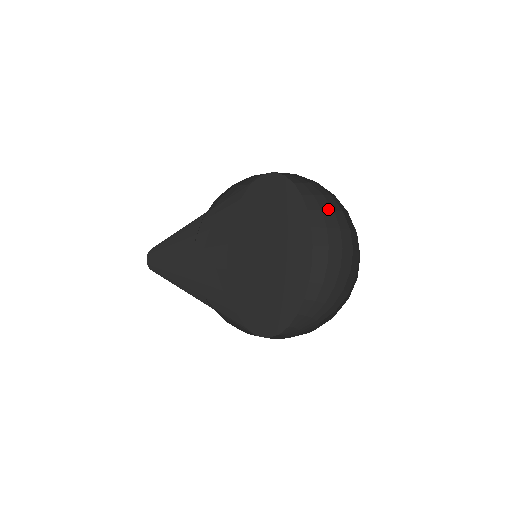
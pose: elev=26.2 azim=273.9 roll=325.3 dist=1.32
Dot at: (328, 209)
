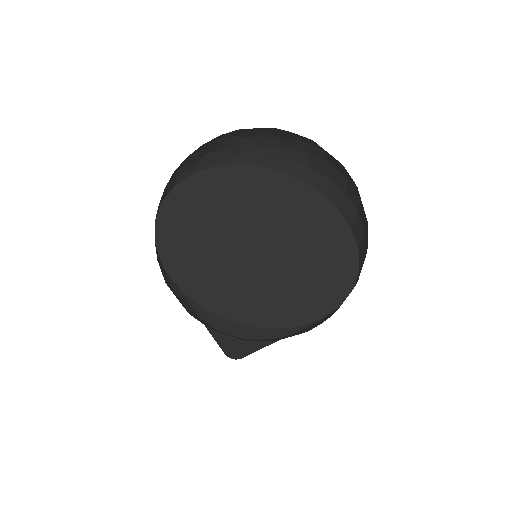
Dot at: (305, 158)
